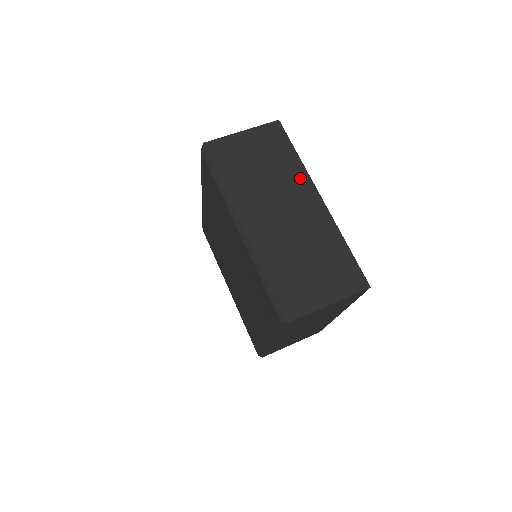
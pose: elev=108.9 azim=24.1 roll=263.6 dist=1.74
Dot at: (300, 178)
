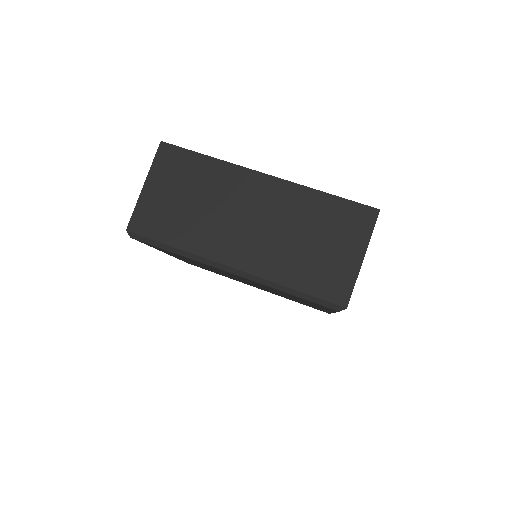
Dot at: (232, 175)
